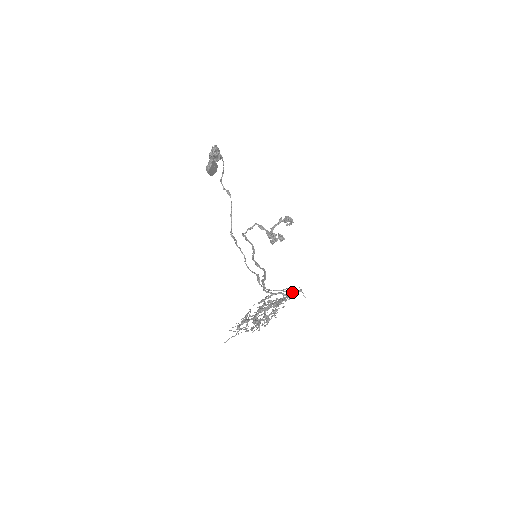
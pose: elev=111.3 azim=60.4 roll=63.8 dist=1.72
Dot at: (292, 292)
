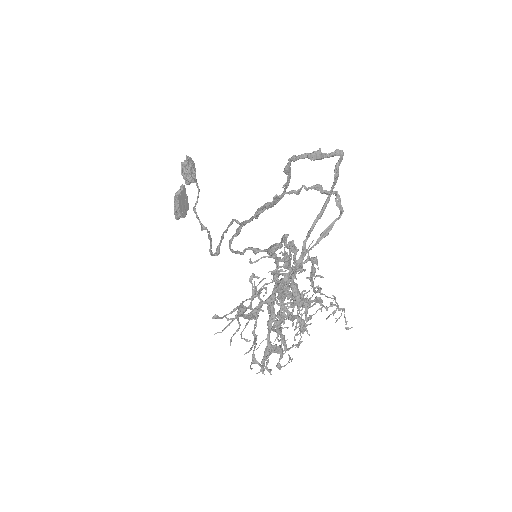
Dot at: (339, 209)
